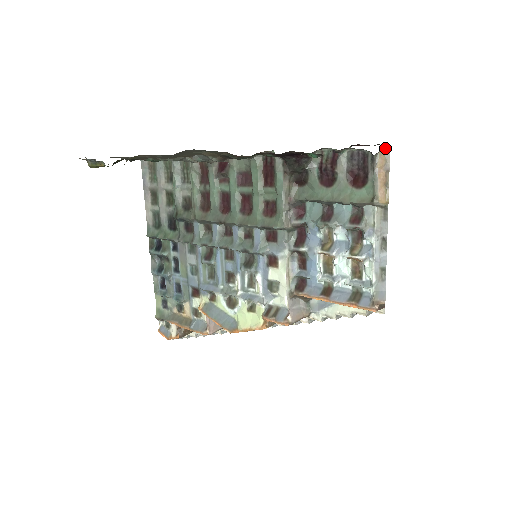
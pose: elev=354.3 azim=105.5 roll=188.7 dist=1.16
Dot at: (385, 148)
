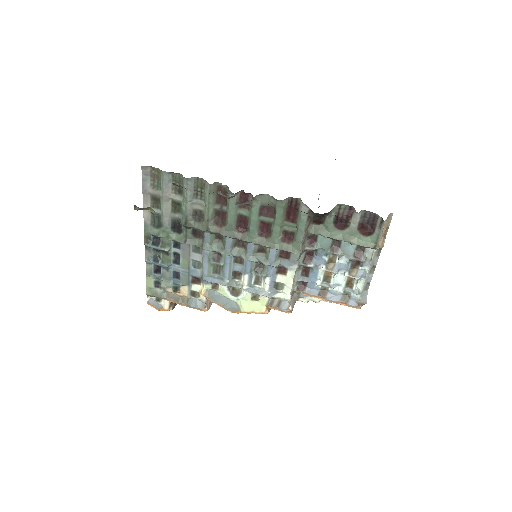
Dot at: (390, 214)
